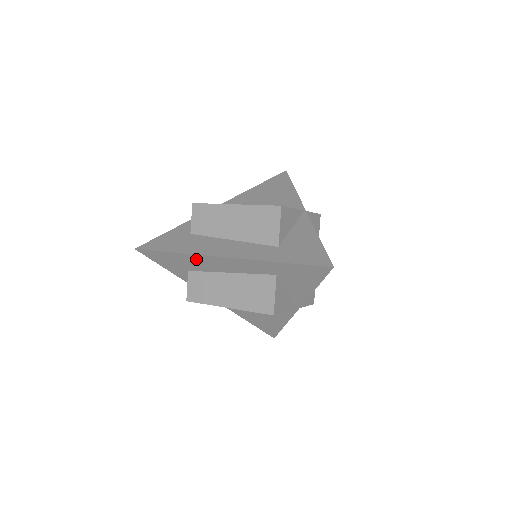
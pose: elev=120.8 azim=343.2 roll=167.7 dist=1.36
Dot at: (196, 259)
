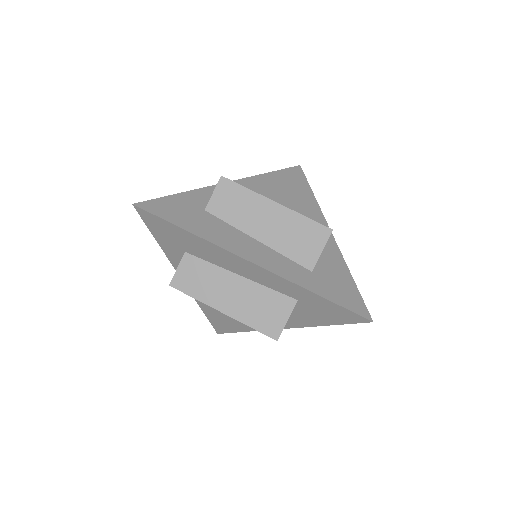
Dot at: (212, 249)
